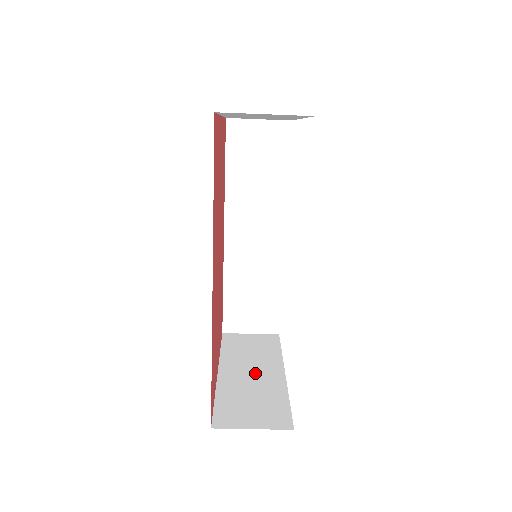
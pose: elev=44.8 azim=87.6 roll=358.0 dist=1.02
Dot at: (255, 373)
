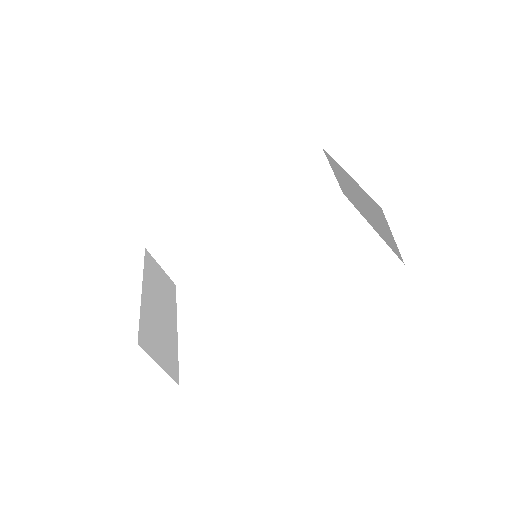
Dot at: (162, 312)
